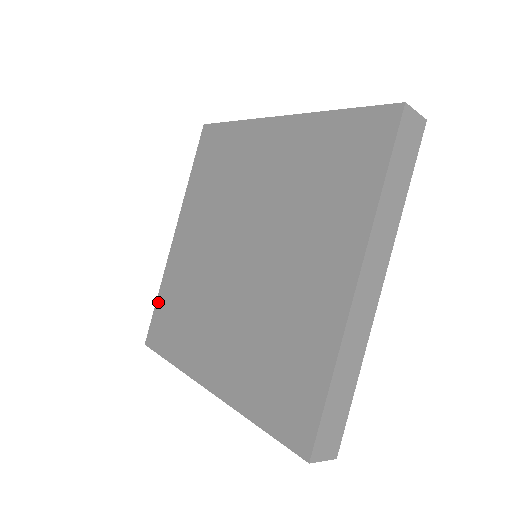
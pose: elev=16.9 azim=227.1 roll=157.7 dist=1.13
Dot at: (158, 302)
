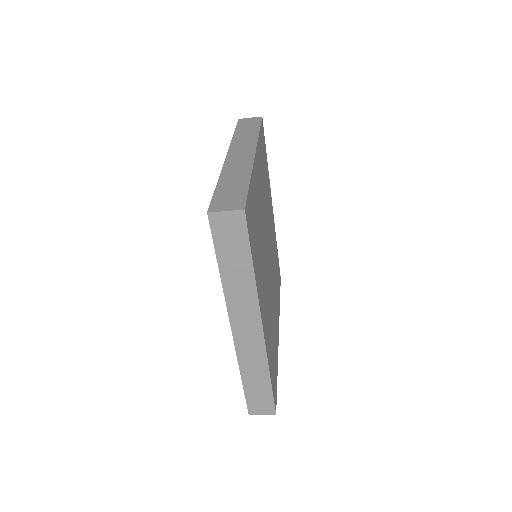
Dot at: occluded
